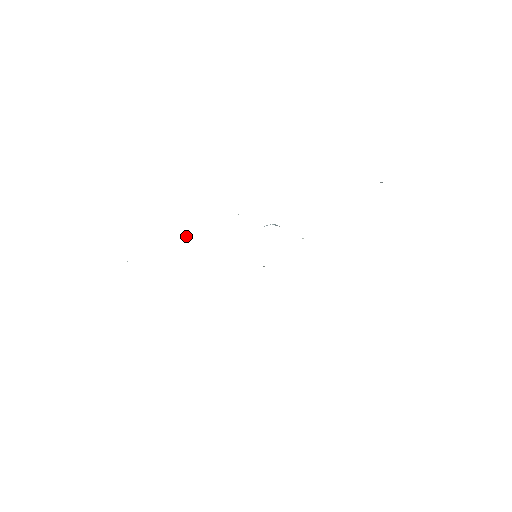
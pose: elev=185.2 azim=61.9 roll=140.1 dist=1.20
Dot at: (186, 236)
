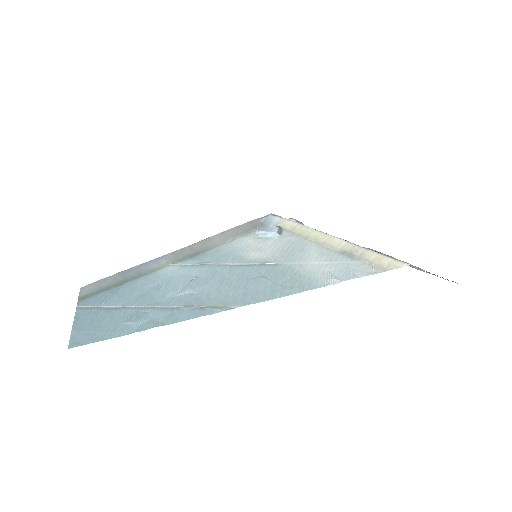
Dot at: (177, 265)
